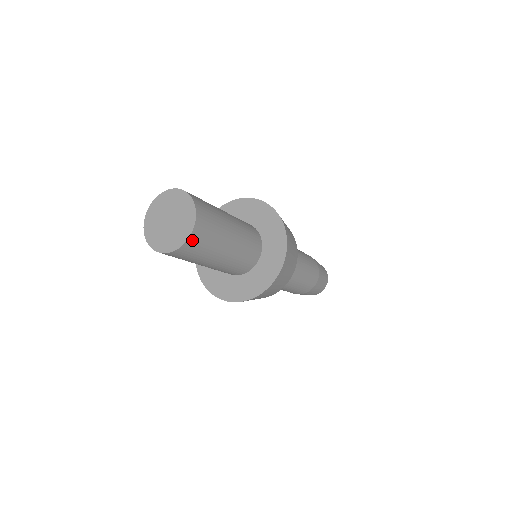
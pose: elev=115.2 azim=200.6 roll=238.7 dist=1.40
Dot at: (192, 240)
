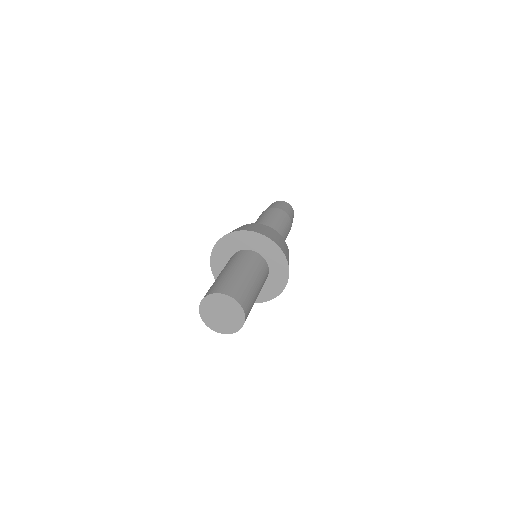
Dot at: (244, 306)
